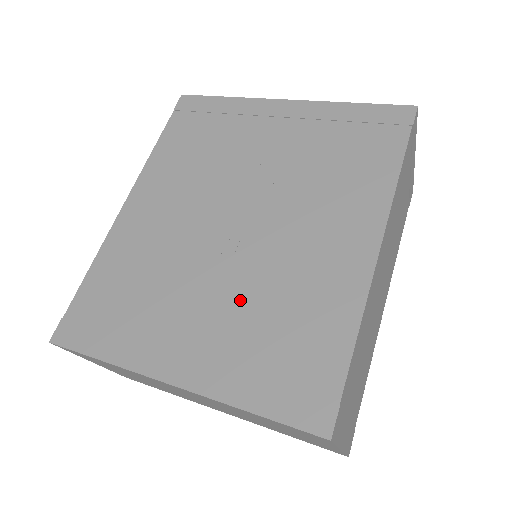
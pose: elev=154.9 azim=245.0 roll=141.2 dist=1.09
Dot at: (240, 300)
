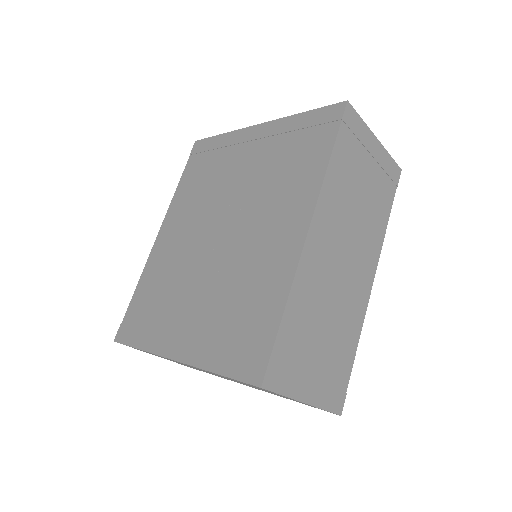
Dot at: (217, 292)
